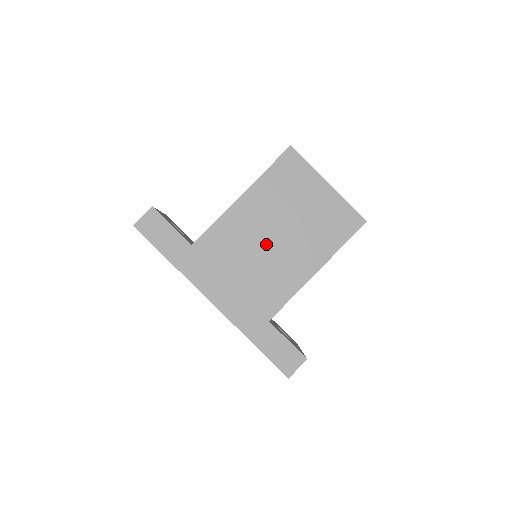
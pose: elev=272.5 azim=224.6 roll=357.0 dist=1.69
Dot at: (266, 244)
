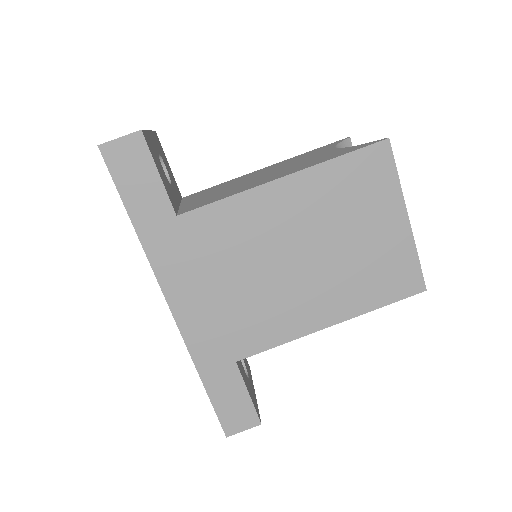
Dot at: (283, 262)
